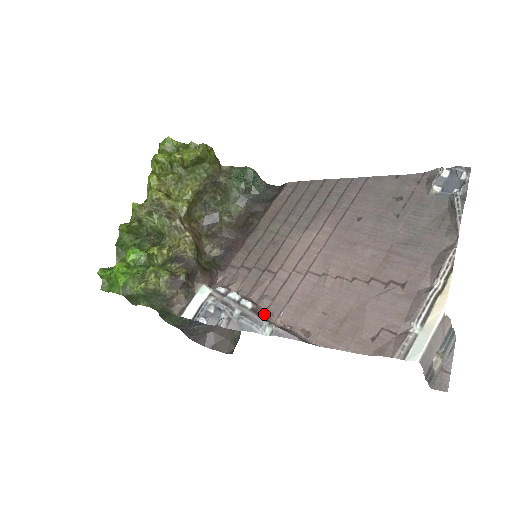
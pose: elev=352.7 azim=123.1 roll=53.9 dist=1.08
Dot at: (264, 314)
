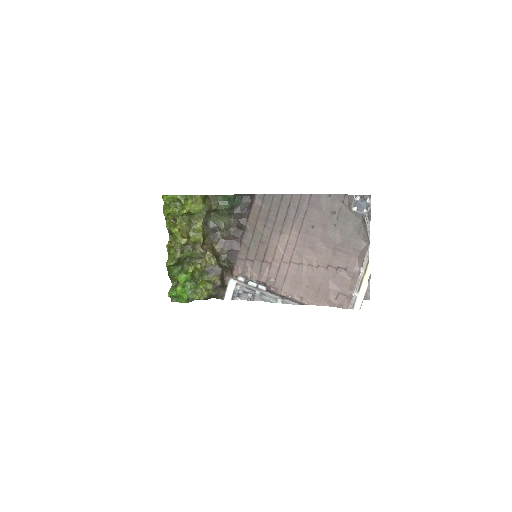
Dot at: (273, 289)
